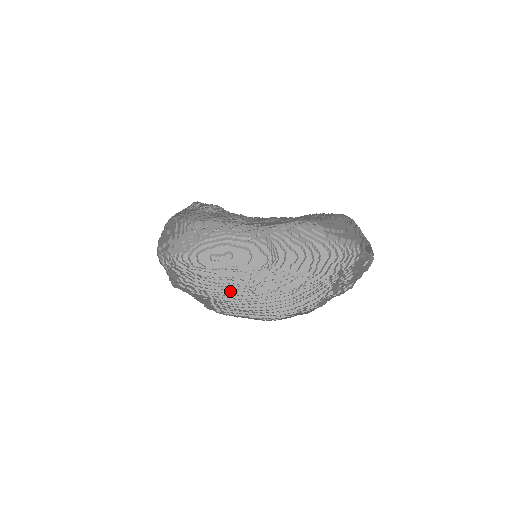
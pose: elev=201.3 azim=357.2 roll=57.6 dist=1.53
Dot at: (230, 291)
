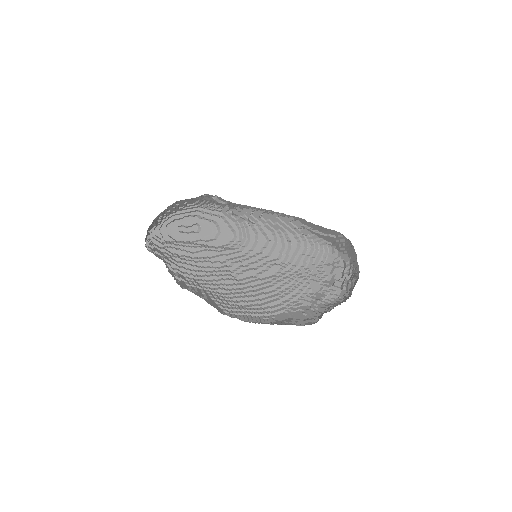
Dot at: (216, 278)
